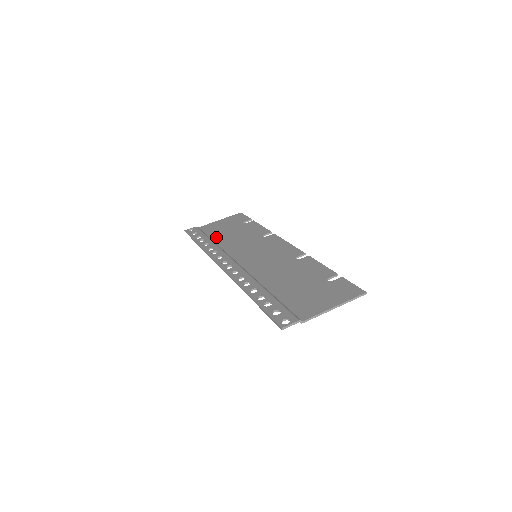
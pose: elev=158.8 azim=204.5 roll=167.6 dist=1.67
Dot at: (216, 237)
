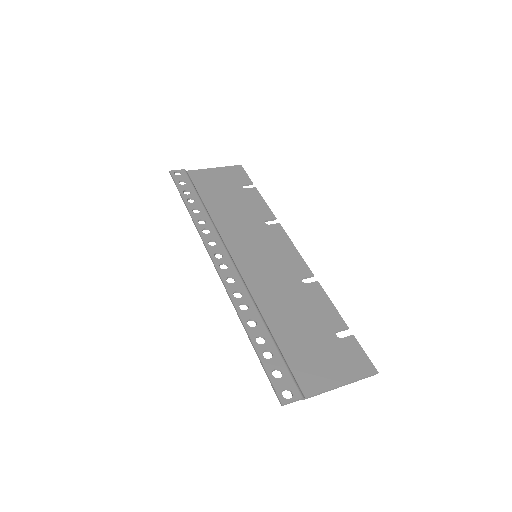
Dot at: (209, 200)
